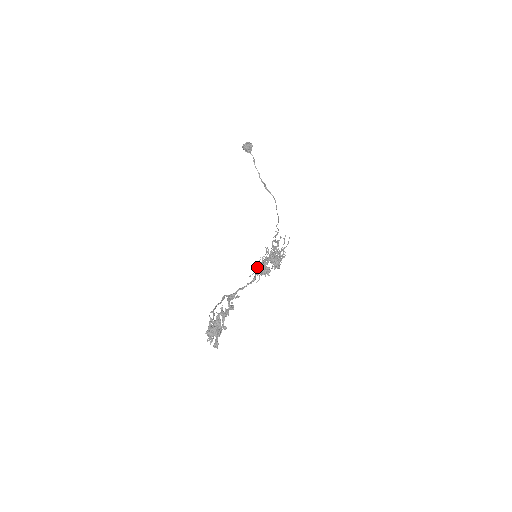
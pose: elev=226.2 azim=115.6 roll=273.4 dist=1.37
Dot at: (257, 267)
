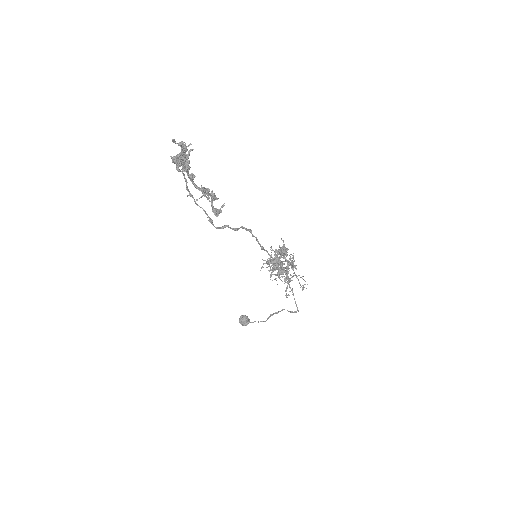
Dot at: (270, 276)
